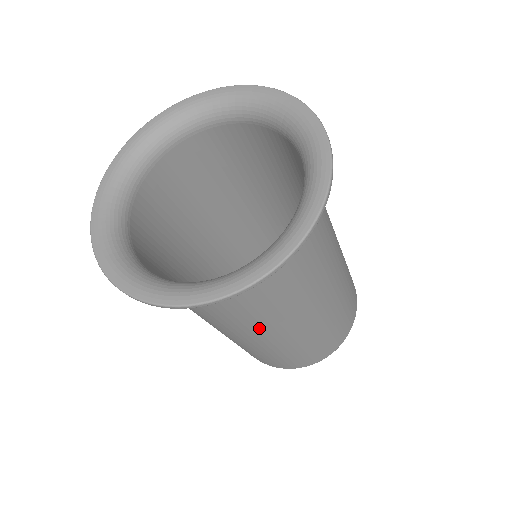
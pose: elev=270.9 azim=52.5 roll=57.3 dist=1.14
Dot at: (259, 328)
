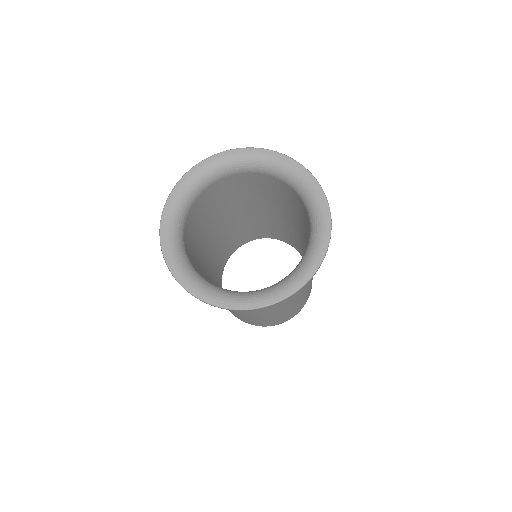
Dot at: (261, 310)
